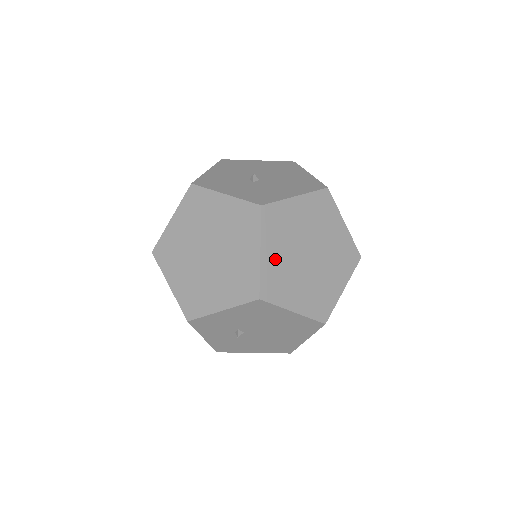
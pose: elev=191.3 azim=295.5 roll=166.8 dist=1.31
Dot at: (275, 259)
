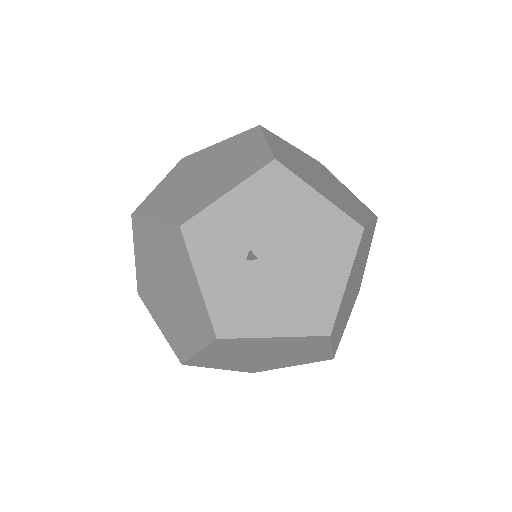
Dot at: (284, 154)
